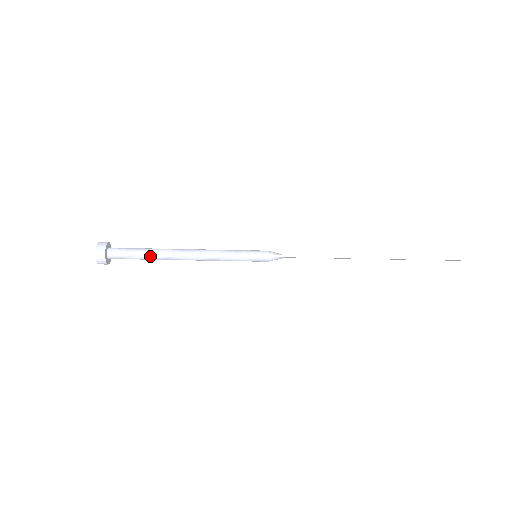
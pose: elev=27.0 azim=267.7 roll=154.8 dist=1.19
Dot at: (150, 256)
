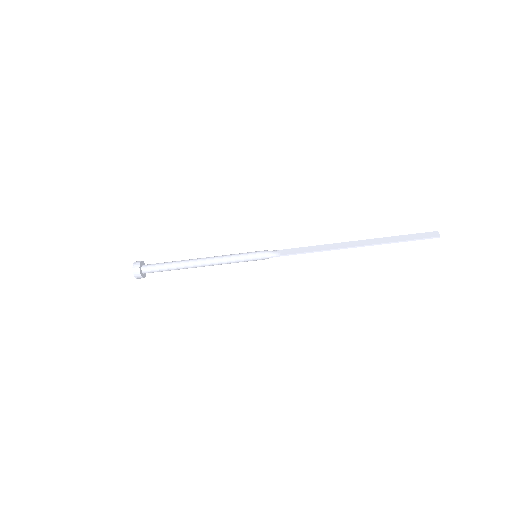
Dot at: occluded
